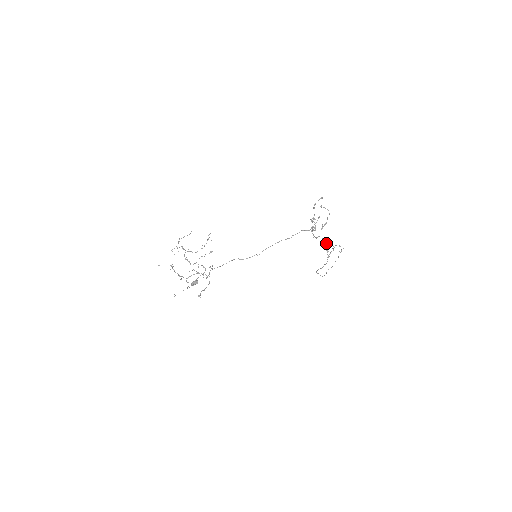
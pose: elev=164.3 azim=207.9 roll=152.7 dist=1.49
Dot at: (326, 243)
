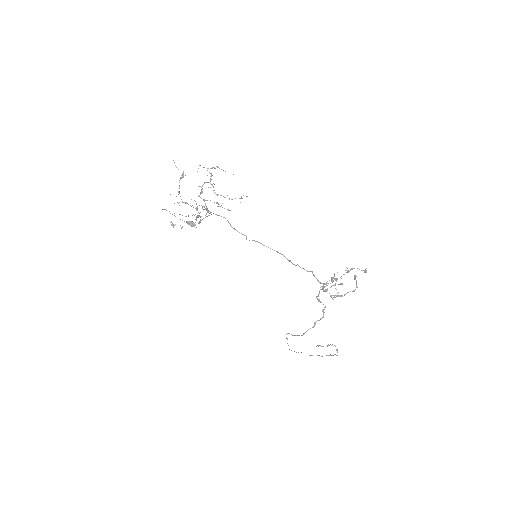
Dot at: (322, 317)
